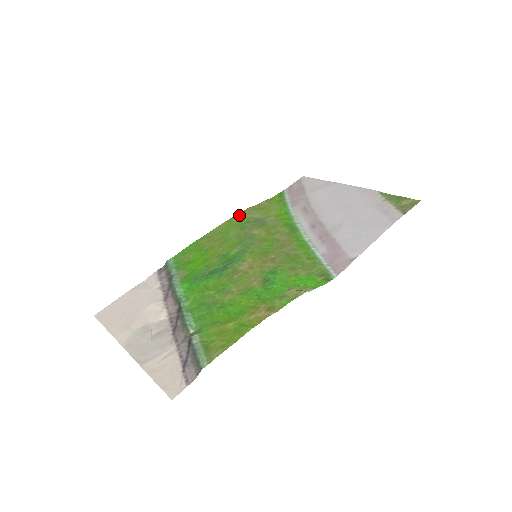
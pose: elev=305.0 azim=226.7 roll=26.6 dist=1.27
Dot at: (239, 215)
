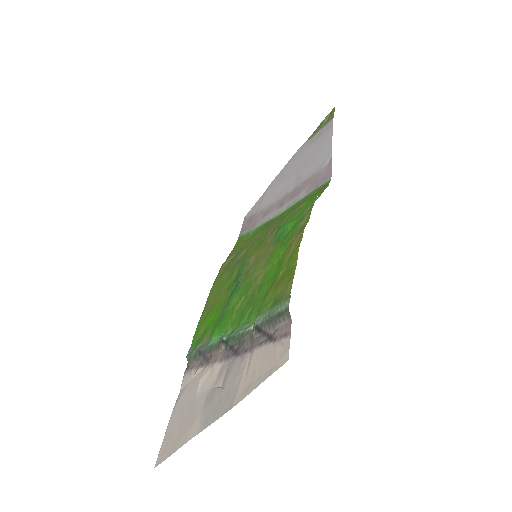
Dot at: (218, 274)
